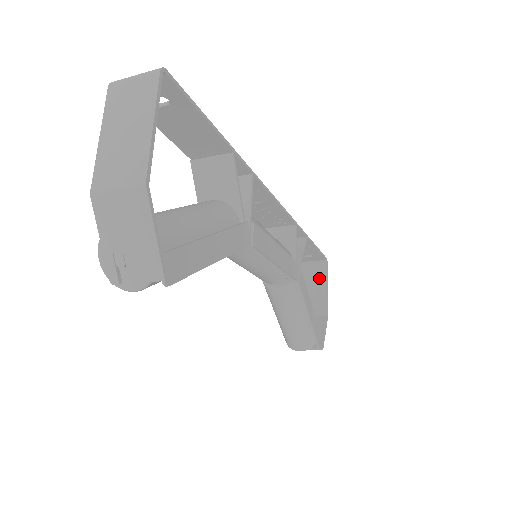
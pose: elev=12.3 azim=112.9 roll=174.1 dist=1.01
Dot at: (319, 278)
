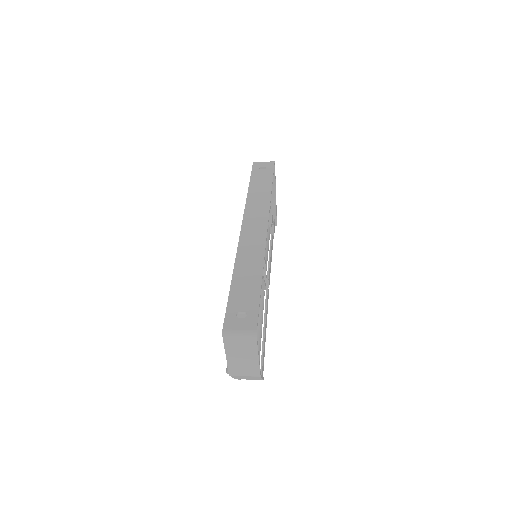
Dot at: occluded
